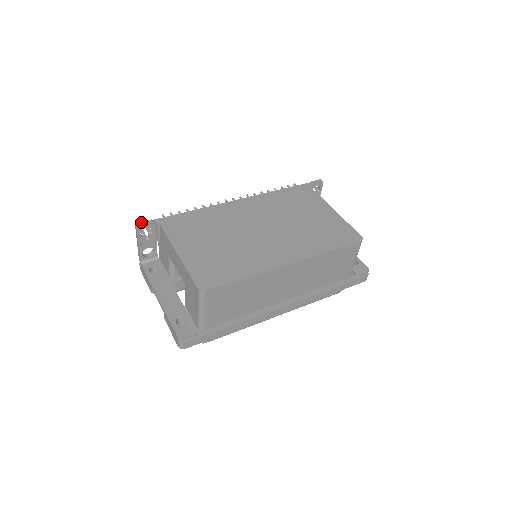
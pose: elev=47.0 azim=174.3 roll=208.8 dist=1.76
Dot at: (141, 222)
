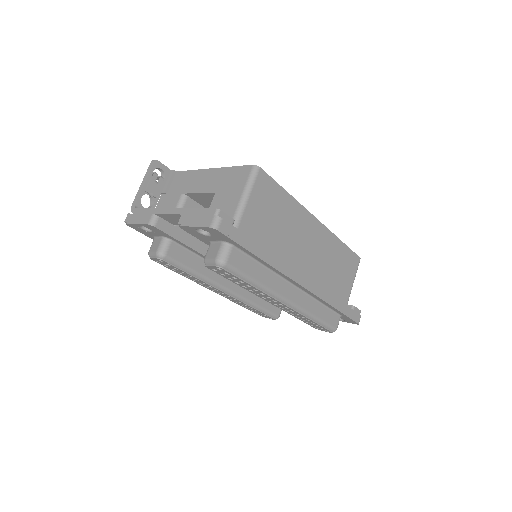
Dot at: (158, 162)
